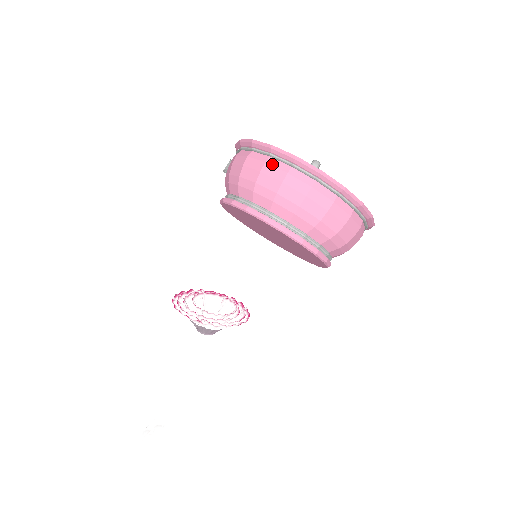
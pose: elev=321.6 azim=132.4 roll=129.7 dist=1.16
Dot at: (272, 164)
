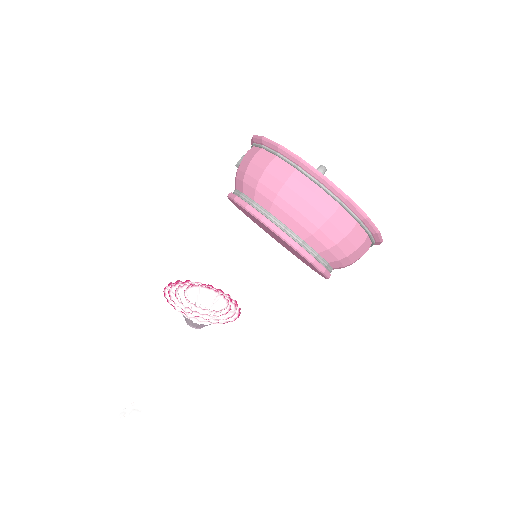
Dot at: (277, 164)
